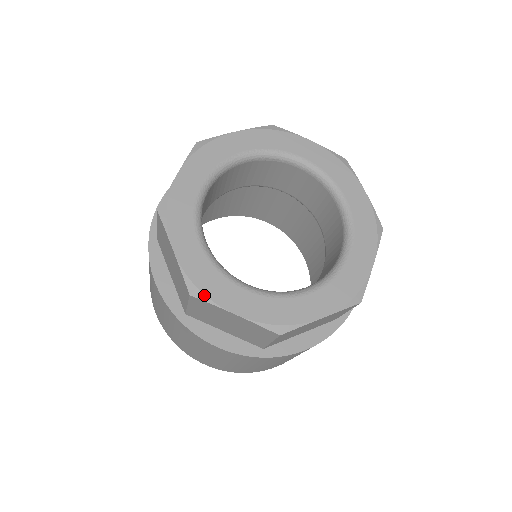
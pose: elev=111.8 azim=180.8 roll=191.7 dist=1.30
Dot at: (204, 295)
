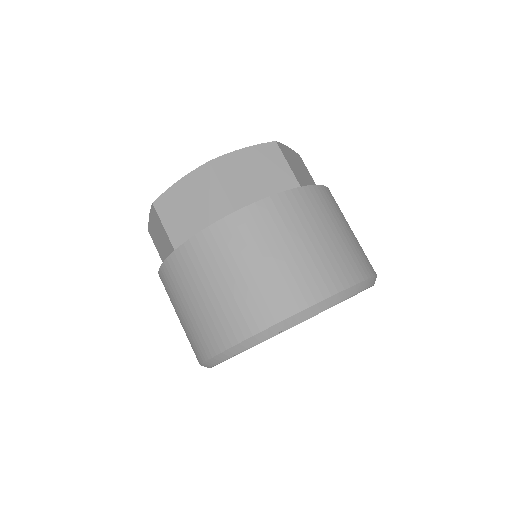
Dot at: occluded
